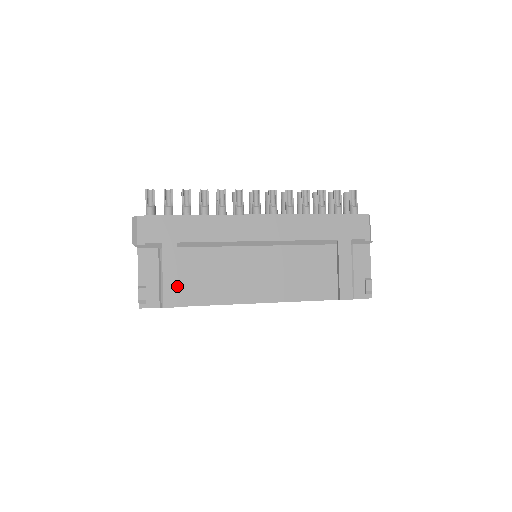
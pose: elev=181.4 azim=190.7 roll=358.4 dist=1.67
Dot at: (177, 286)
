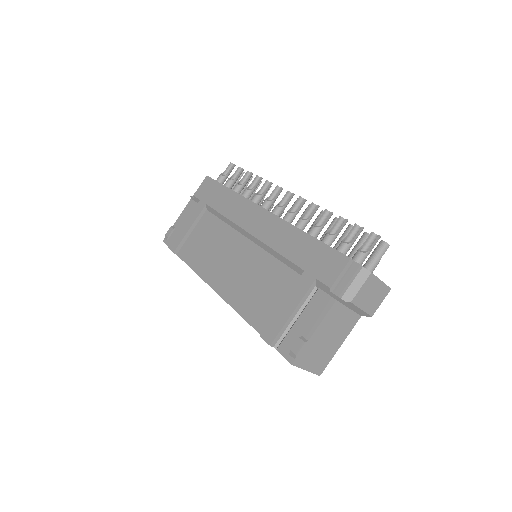
Dot at: (184, 237)
